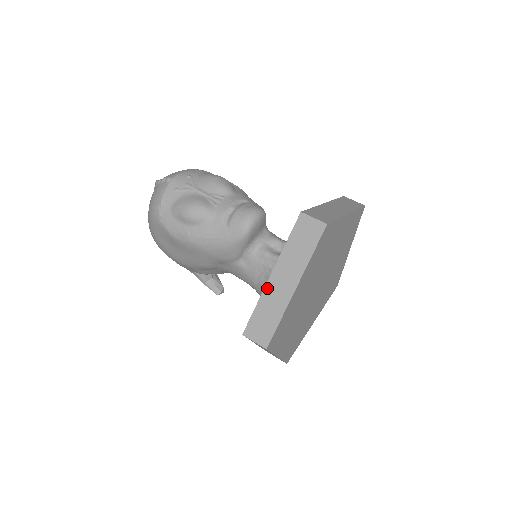
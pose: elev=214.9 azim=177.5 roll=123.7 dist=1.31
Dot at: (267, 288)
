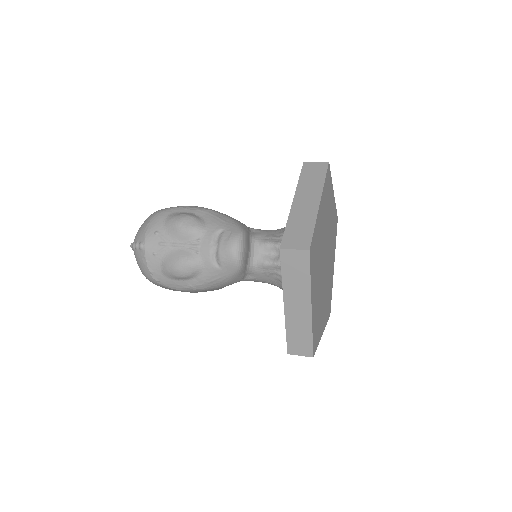
Dot at: (287, 316)
